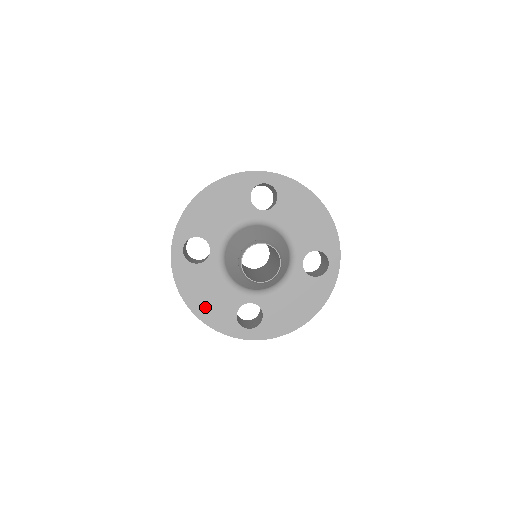
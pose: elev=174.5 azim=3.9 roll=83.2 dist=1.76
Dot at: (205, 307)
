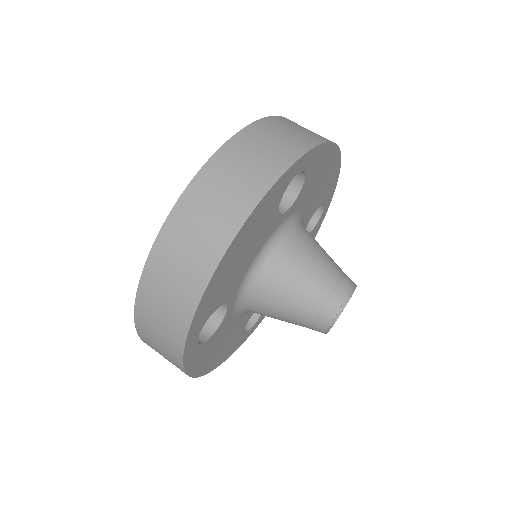
Dot at: (218, 357)
